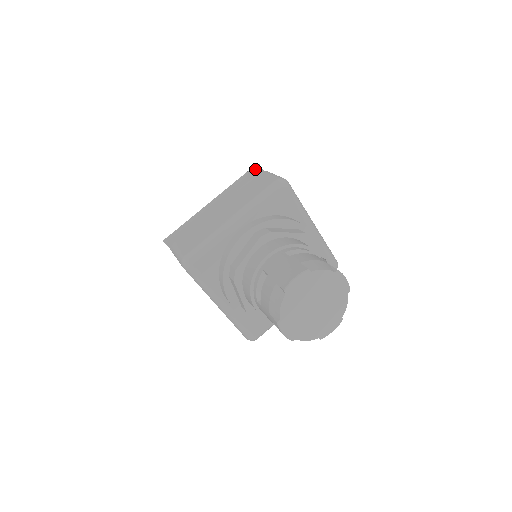
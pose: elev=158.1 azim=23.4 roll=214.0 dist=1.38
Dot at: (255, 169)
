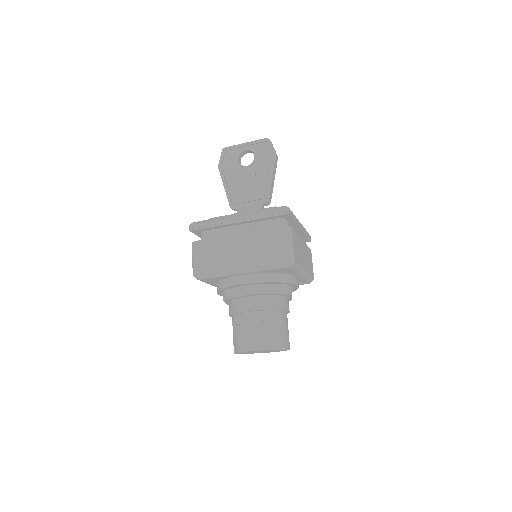
Dot at: (283, 214)
